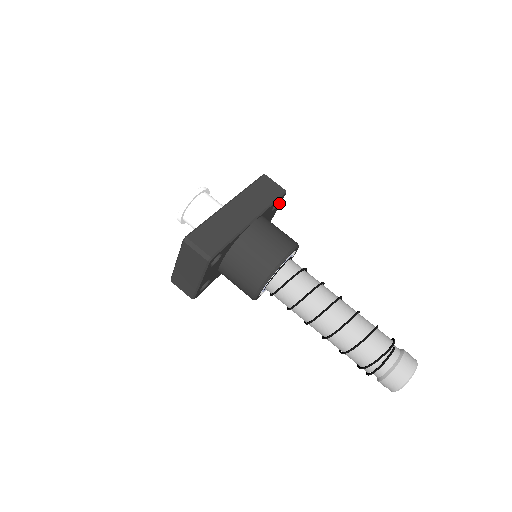
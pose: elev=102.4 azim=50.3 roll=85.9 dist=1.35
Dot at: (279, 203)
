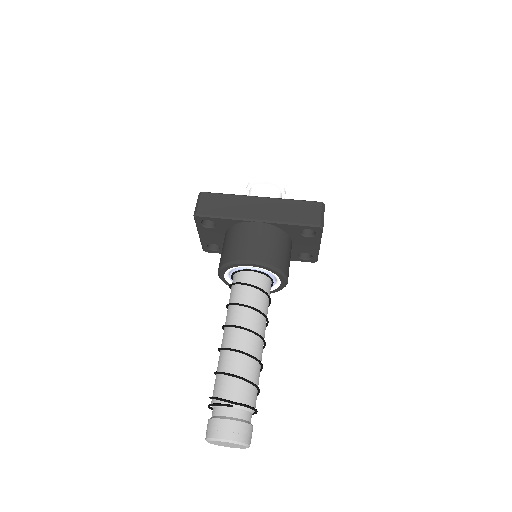
Dot at: (316, 235)
